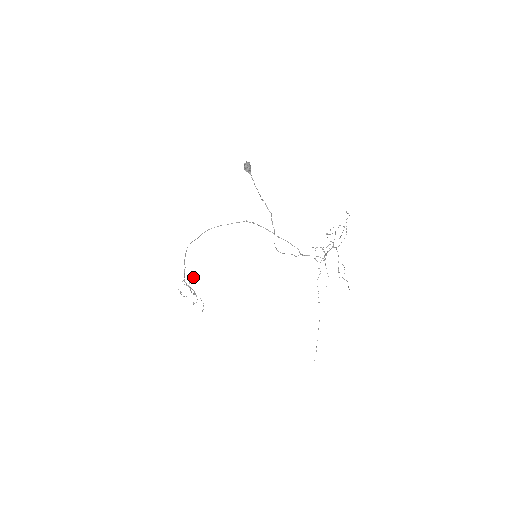
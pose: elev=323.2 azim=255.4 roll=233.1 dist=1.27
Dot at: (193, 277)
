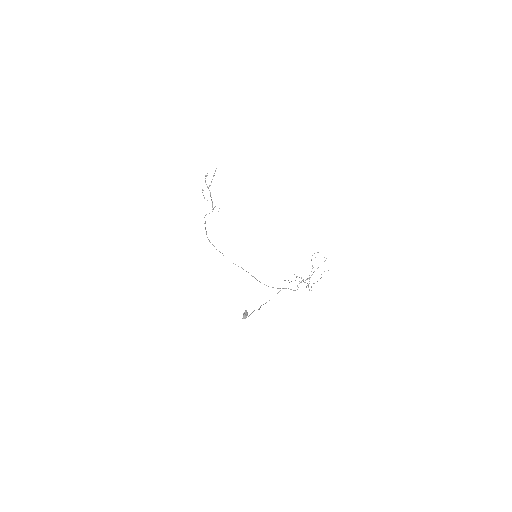
Dot at: occluded
